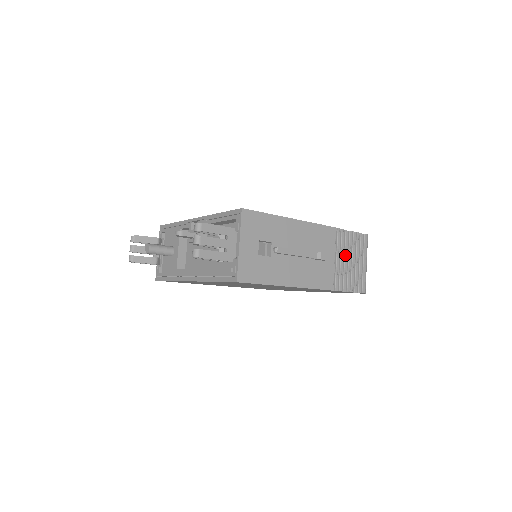
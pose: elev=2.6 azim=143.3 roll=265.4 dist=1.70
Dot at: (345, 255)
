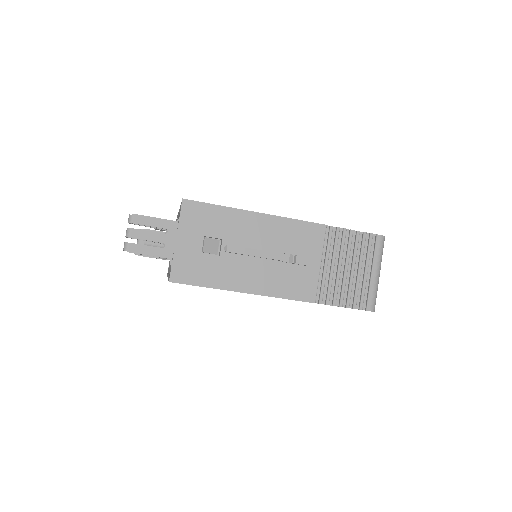
Dot at: (340, 260)
